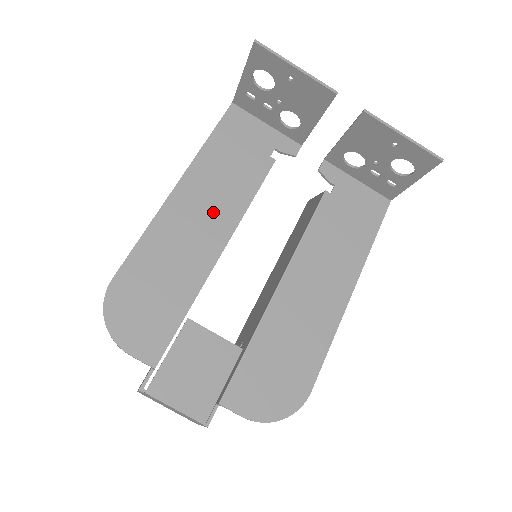
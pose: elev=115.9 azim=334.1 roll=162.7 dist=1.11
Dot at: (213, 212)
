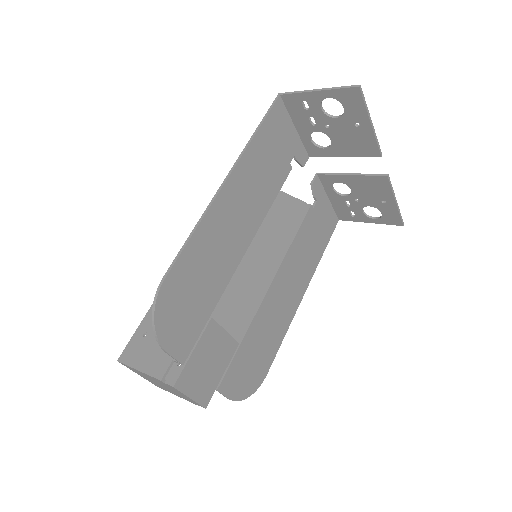
Dot at: (246, 214)
